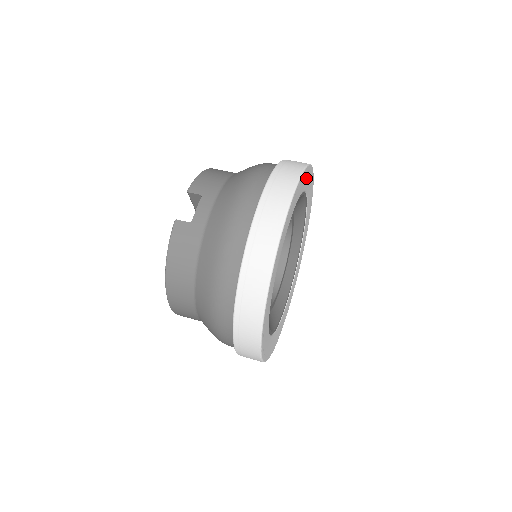
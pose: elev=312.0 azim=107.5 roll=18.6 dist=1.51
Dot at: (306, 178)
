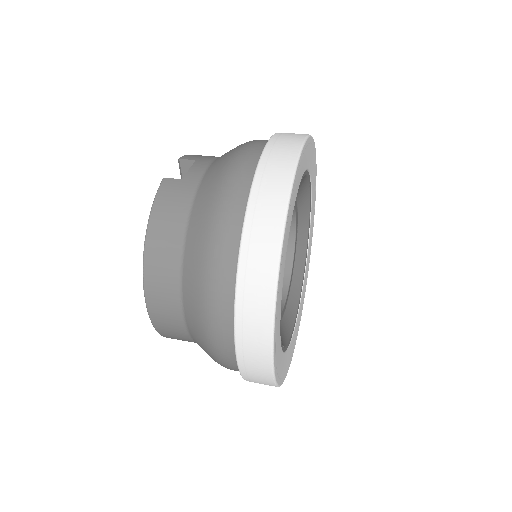
Dot at: (313, 160)
